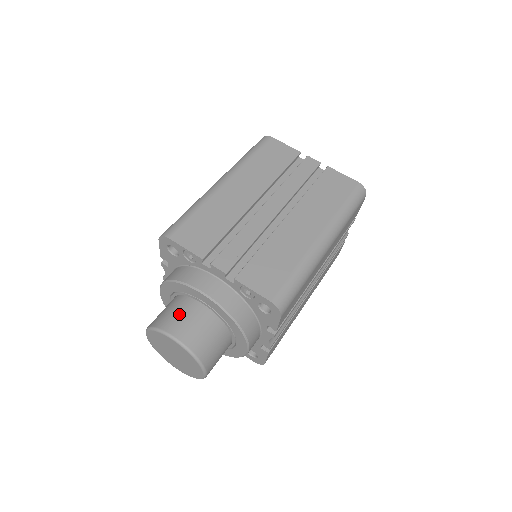
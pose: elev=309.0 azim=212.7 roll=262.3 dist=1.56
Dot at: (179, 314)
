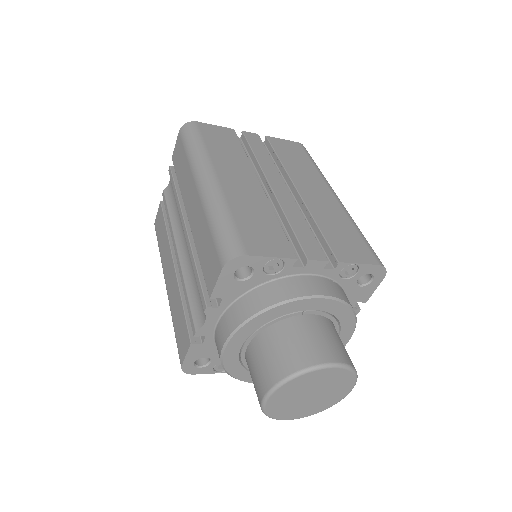
Dot at: (306, 339)
